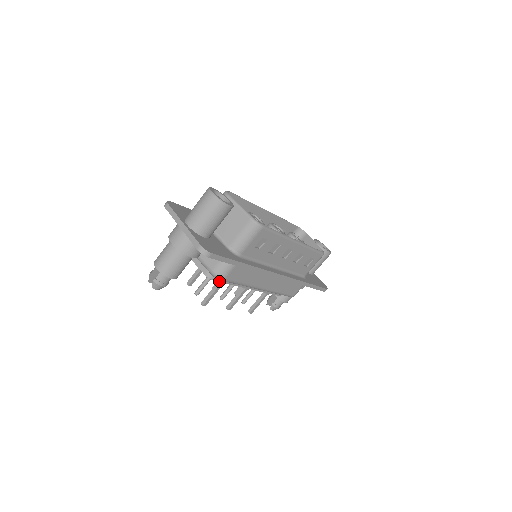
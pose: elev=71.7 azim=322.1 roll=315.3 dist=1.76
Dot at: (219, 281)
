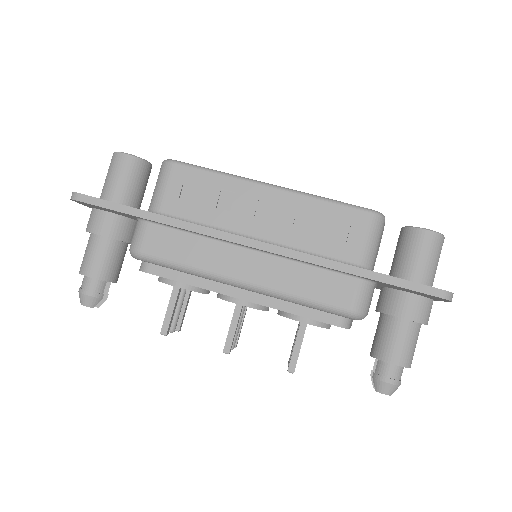
Dot at: (160, 275)
